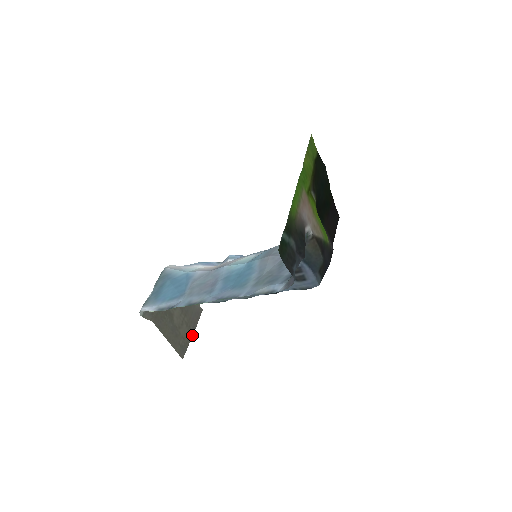
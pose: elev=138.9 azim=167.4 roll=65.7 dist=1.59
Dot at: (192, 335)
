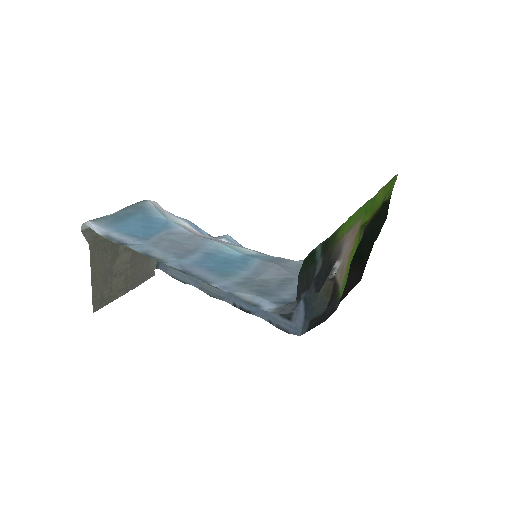
Dot at: (123, 294)
